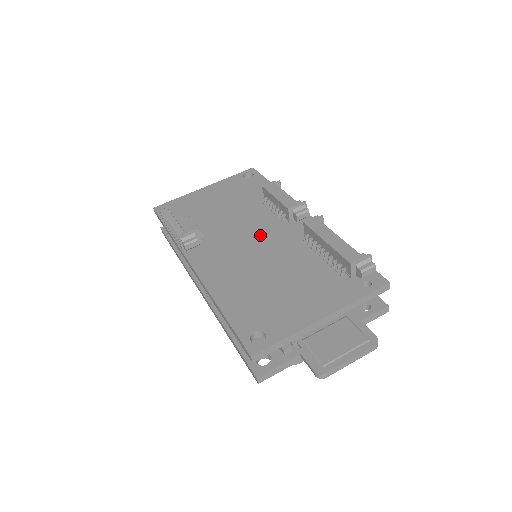
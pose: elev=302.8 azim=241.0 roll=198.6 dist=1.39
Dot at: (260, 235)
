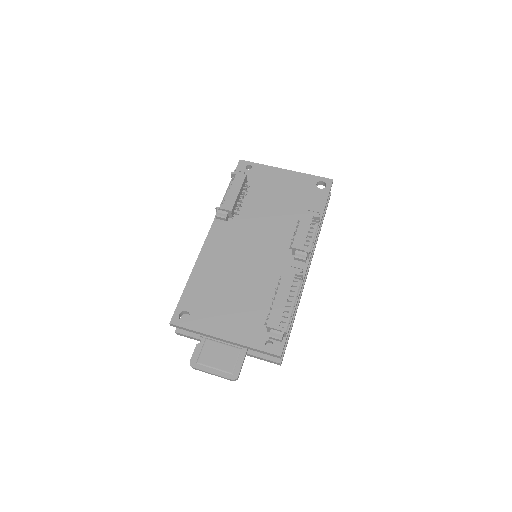
Dot at: (265, 247)
